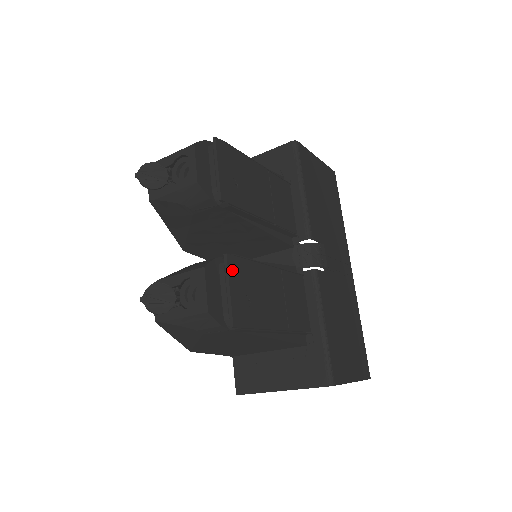
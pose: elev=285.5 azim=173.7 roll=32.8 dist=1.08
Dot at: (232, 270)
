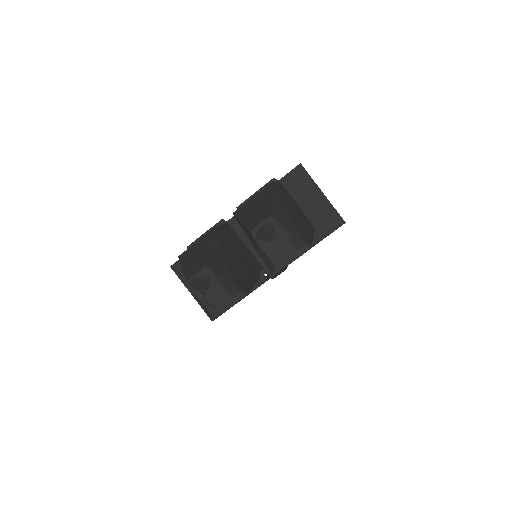
Dot at: (239, 300)
